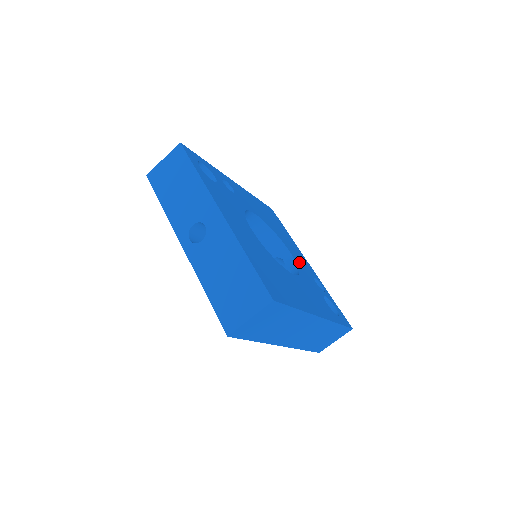
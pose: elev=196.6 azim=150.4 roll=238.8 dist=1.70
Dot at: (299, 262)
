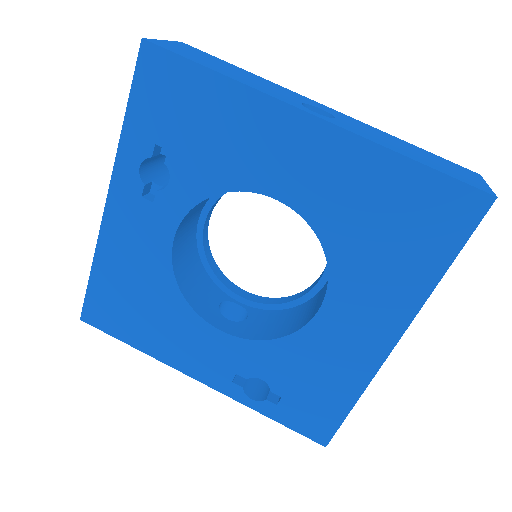
Dot at: occluded
